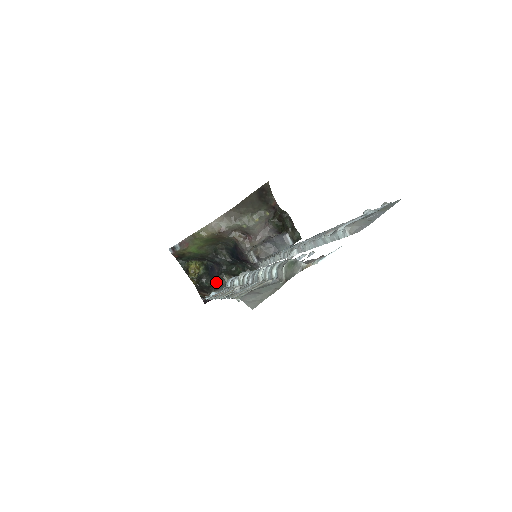
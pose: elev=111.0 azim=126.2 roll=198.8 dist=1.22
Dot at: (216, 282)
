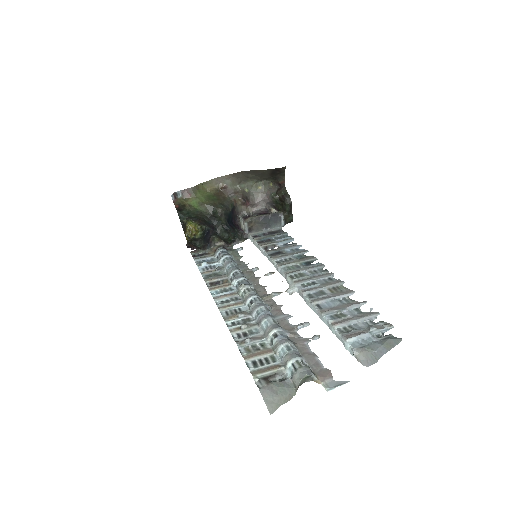
Dot at: (207, 243)
